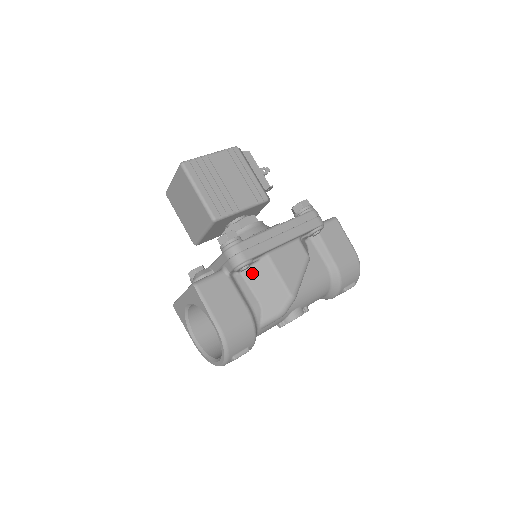
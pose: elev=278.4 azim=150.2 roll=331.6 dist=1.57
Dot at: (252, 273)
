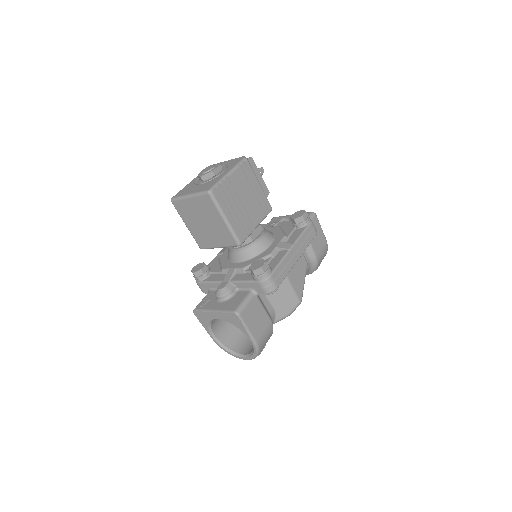
Dot at: occluded
